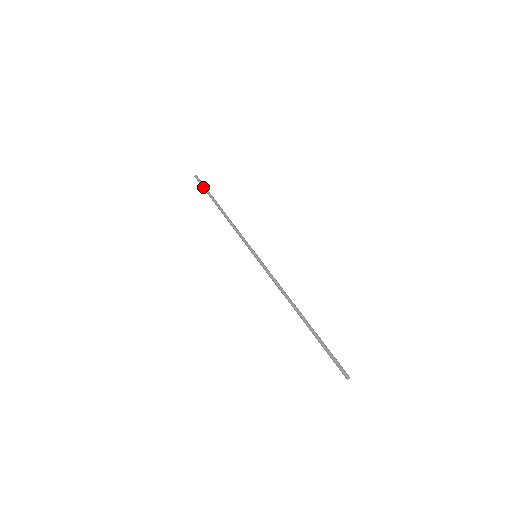
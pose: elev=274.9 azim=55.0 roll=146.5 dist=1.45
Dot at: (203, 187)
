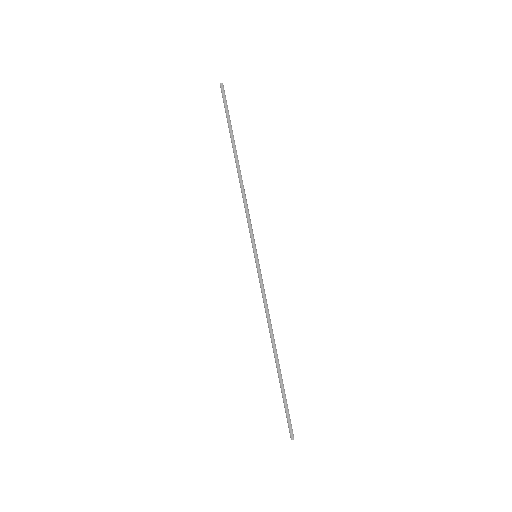
Dot at: (226, 112)
